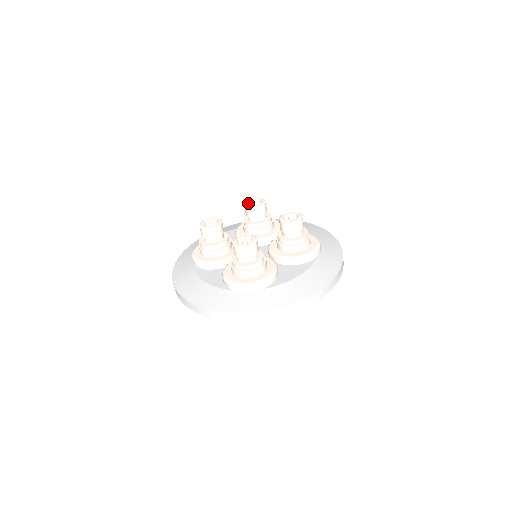
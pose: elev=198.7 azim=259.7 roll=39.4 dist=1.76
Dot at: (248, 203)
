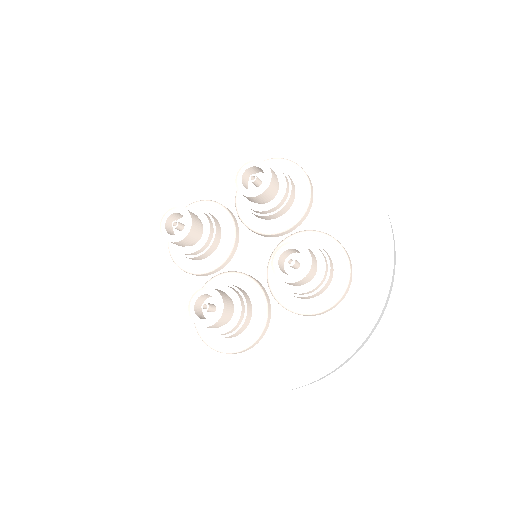
Dot at: (243, 174)
